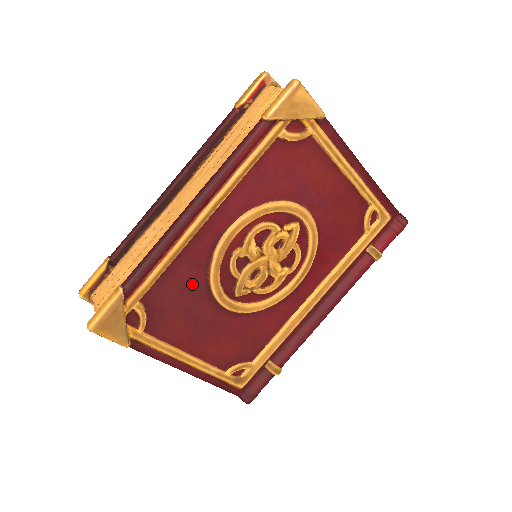
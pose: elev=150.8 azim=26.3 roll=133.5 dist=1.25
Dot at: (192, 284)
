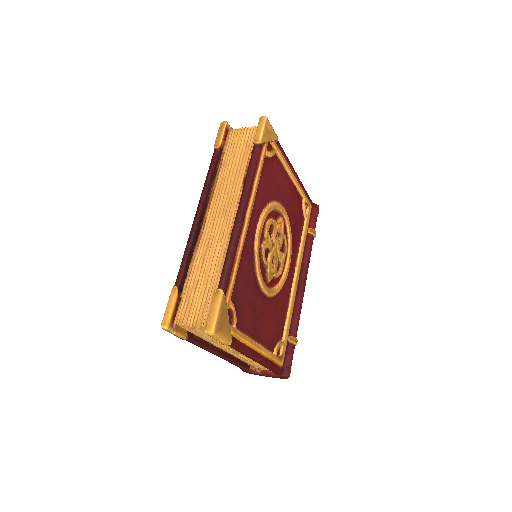
Dot at: (249, 278)
